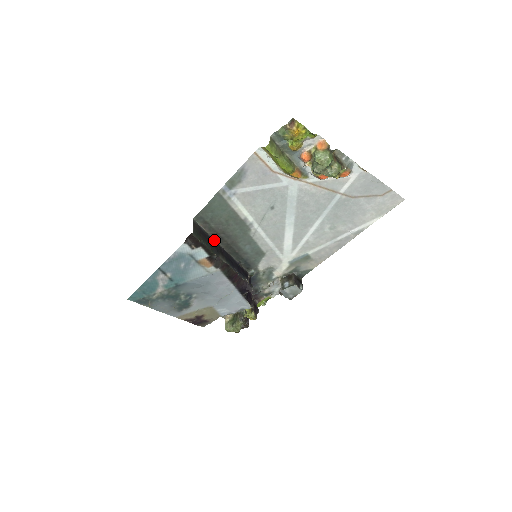
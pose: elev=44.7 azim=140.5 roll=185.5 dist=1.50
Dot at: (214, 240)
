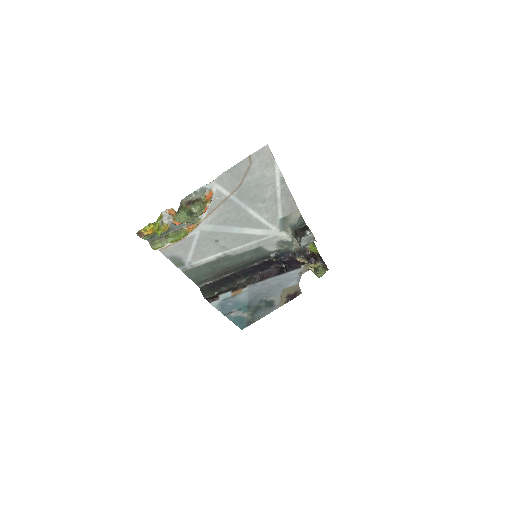
Dot at: (225, 276)
